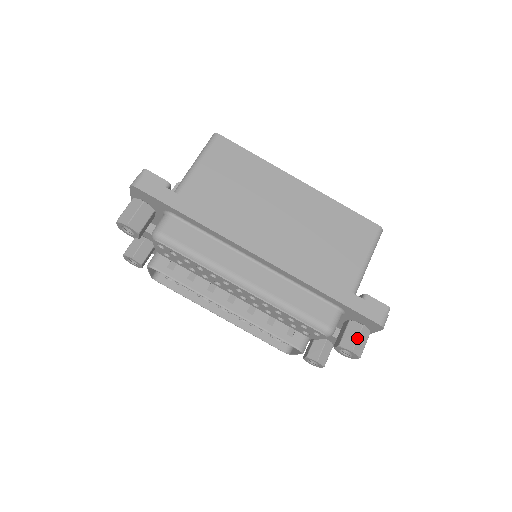
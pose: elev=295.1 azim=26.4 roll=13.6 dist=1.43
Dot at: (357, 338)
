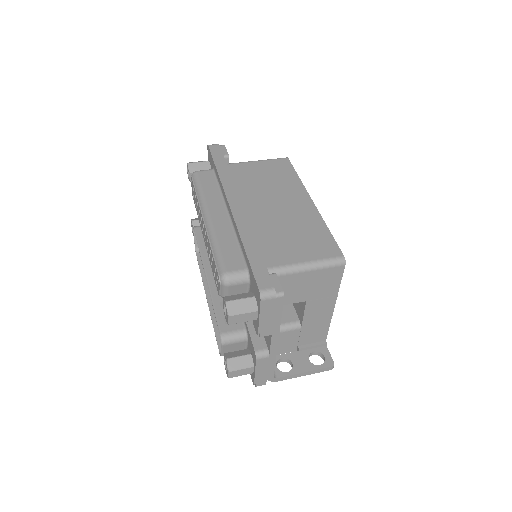
Dot at: (240, 299)
